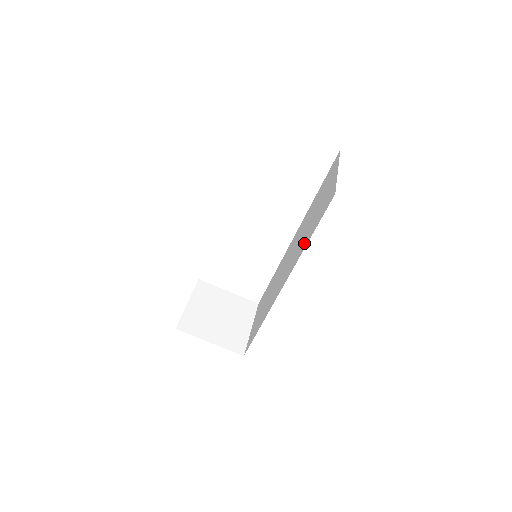
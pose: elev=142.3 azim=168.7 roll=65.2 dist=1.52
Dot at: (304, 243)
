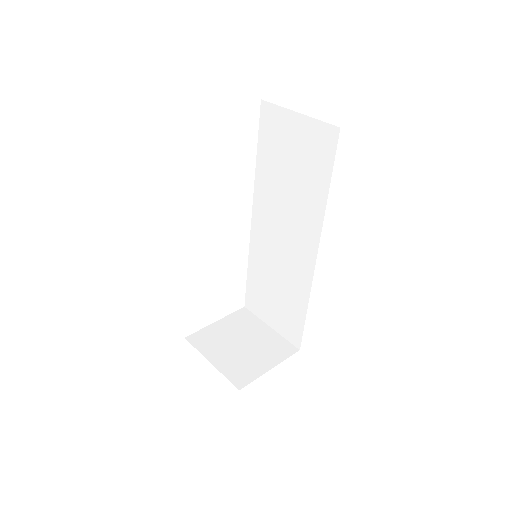
Dot at: (315, 200)
